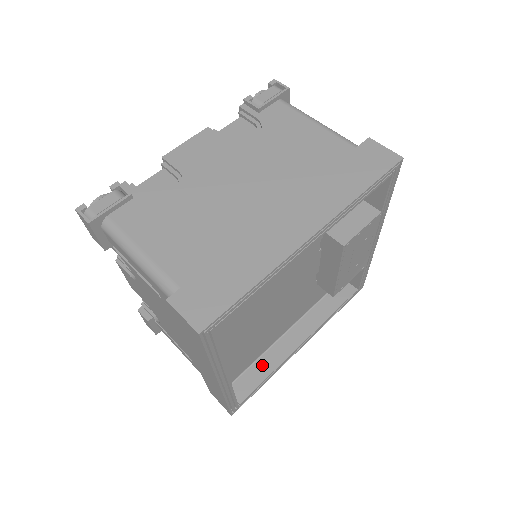
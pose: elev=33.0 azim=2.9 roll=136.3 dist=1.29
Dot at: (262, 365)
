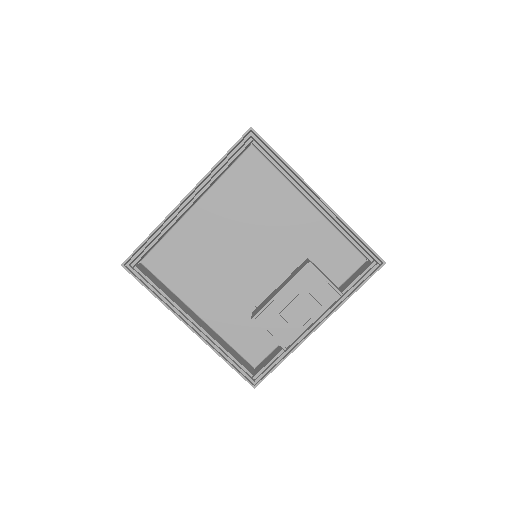
Dot at: (167, 290)
